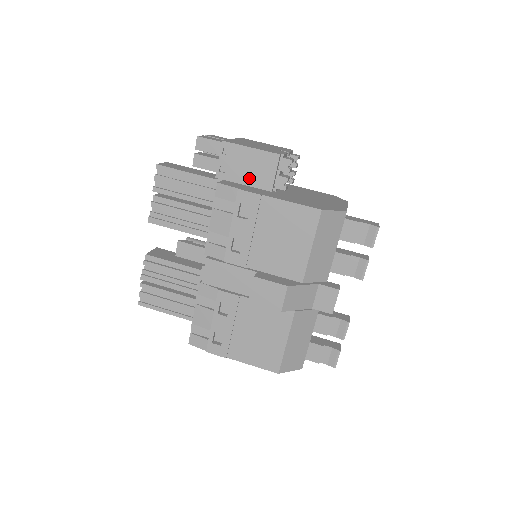
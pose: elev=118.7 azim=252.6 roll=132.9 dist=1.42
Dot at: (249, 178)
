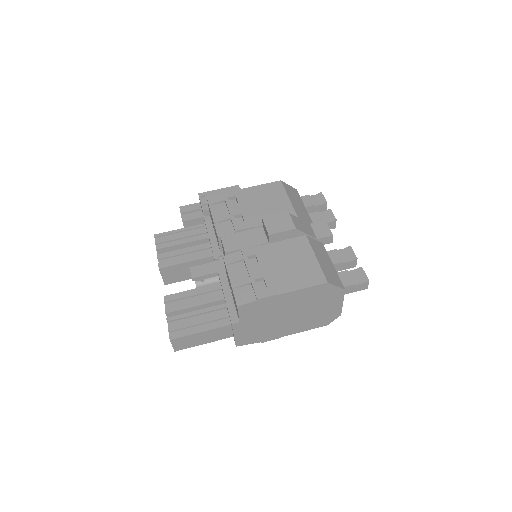
Dot at: occluded
